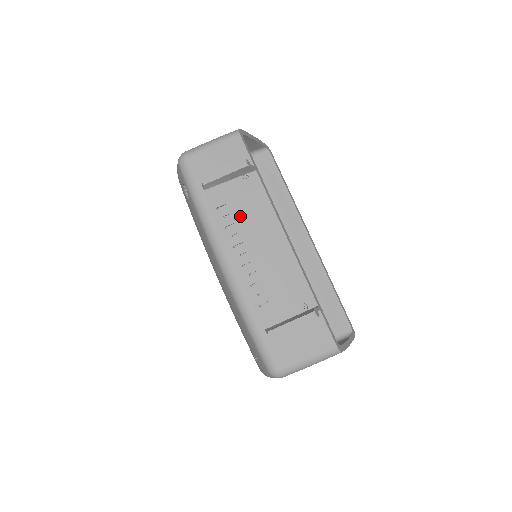
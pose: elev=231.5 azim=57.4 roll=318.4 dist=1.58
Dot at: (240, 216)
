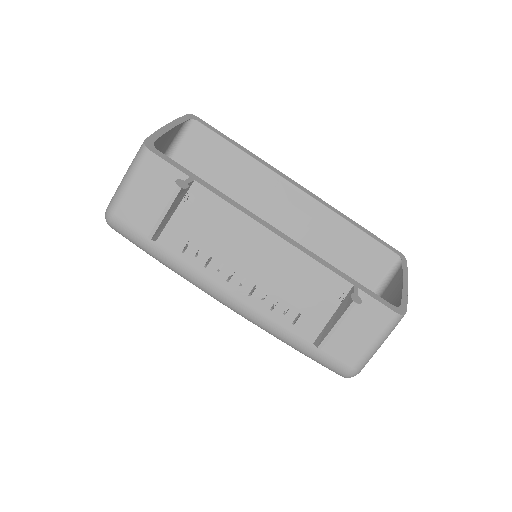
Dot at: (212, 244)
